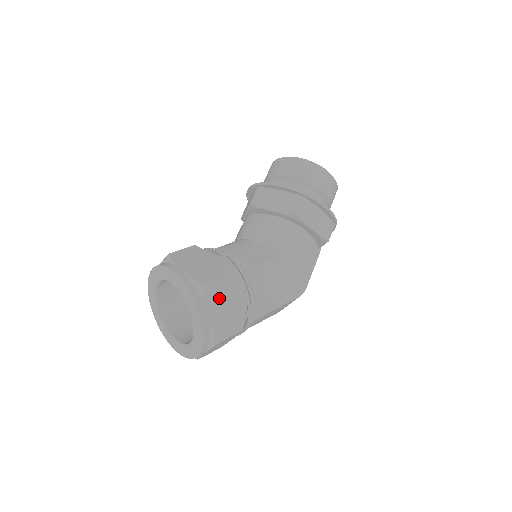
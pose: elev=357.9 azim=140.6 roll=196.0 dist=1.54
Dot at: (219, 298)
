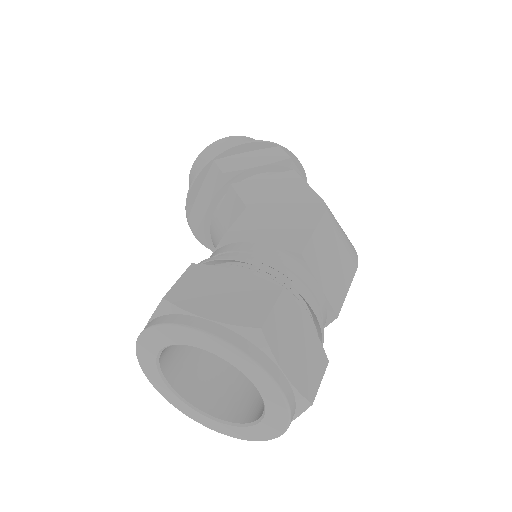
Dot at: (202, 291)
